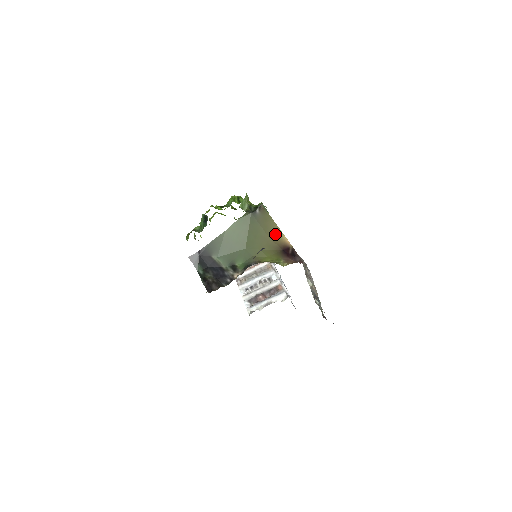
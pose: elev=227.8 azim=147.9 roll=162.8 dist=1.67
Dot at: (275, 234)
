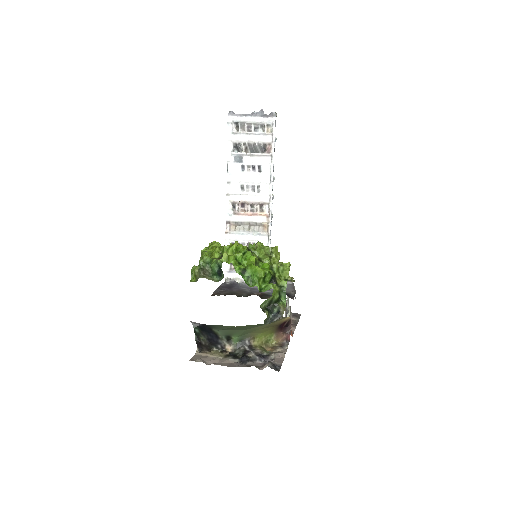
Dot at: occluded
